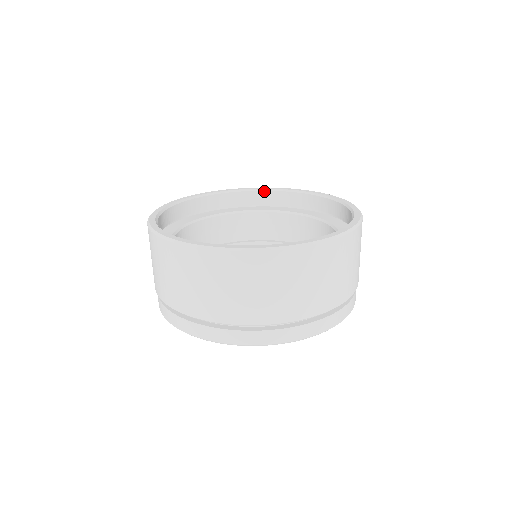
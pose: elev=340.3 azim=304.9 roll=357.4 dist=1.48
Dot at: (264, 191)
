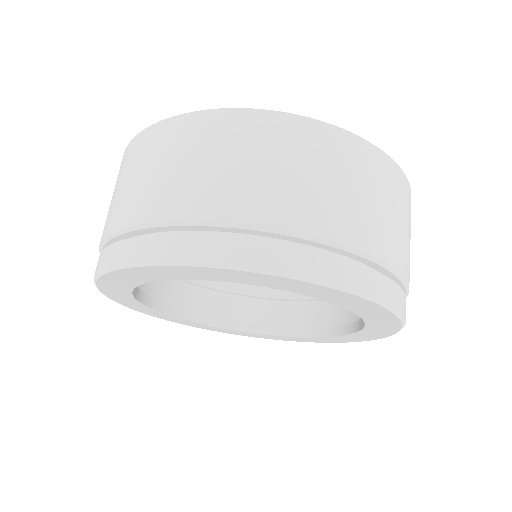
Dot at: occluded
